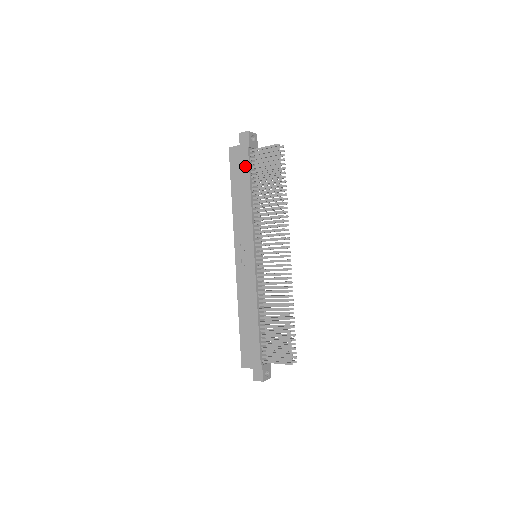
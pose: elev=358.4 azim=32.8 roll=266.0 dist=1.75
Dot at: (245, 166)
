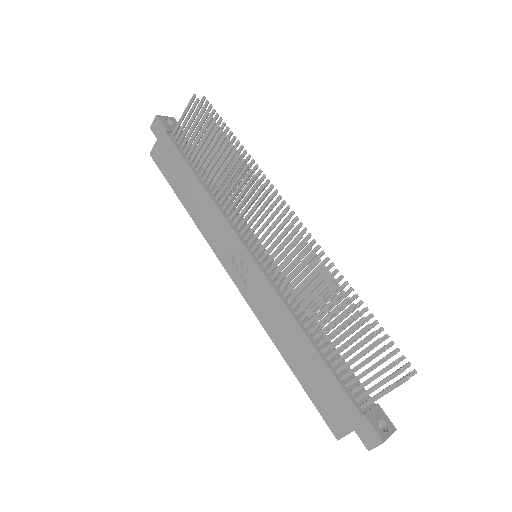
Dot at: (175, 156)
